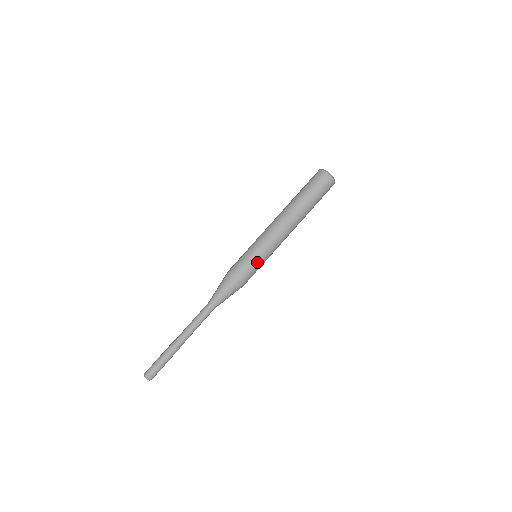
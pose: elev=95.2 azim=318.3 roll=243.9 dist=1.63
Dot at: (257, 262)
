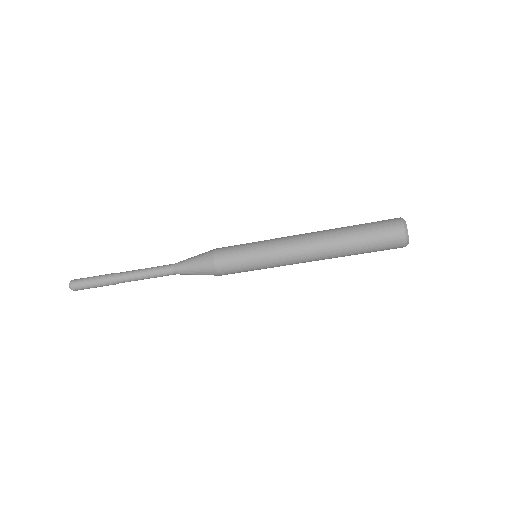
Dot at: (252, 270)
